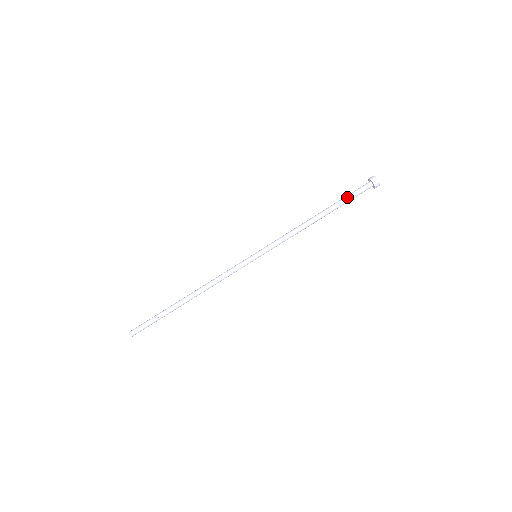
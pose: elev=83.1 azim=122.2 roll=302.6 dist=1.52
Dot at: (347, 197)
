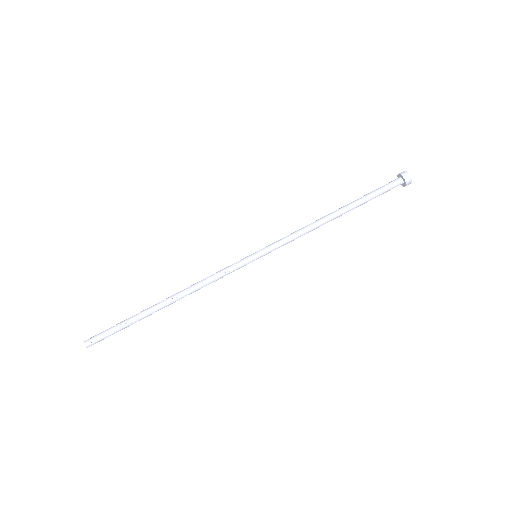
Dot at: (372, 193)
